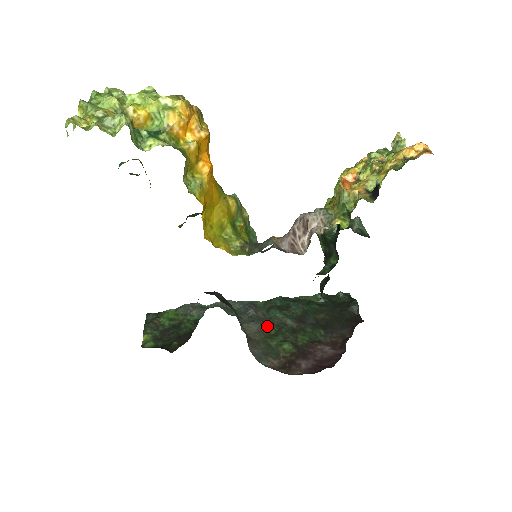
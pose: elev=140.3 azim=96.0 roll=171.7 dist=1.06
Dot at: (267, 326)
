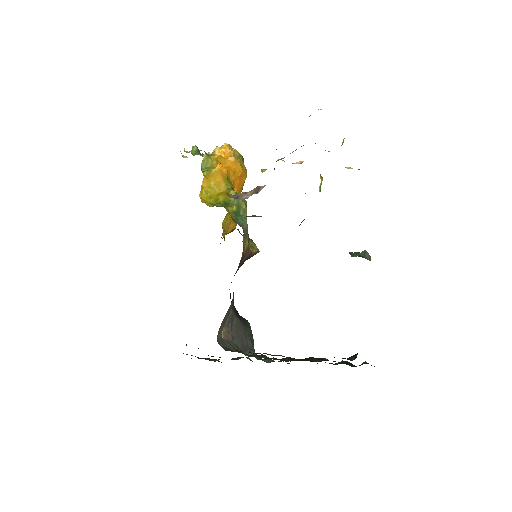
Dot at: (267, 357)
